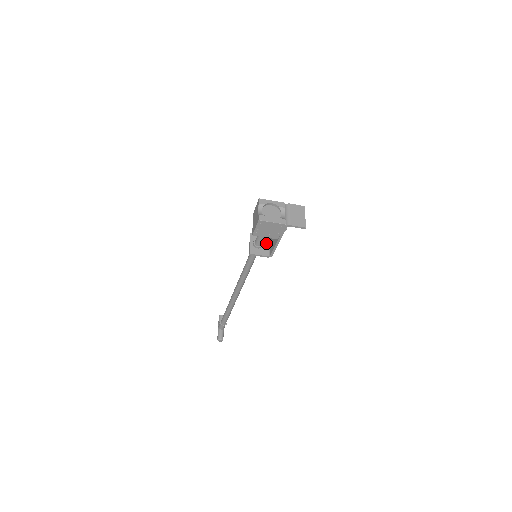
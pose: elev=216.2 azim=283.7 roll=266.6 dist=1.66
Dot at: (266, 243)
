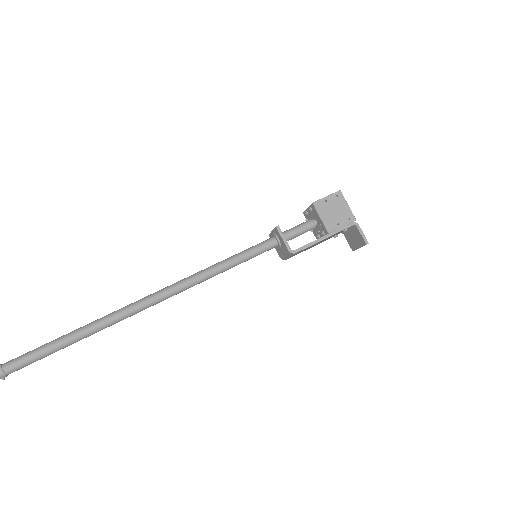
Dot at: occluded
